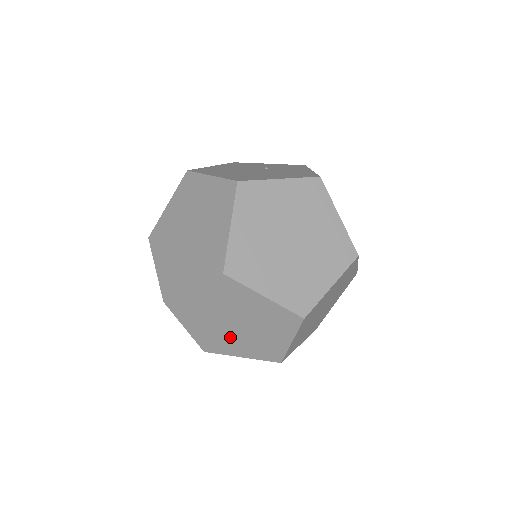
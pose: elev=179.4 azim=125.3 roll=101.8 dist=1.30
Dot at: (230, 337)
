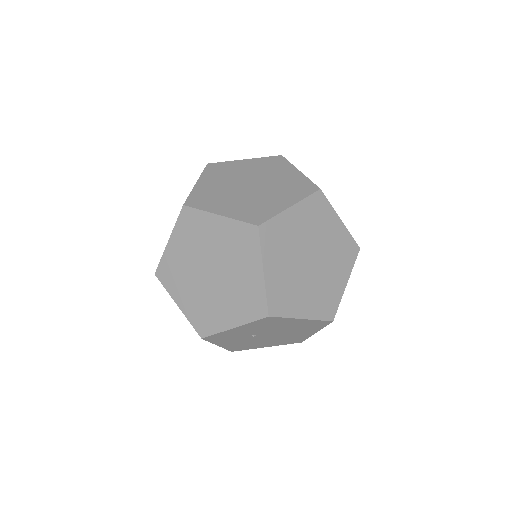
Dot at: (214, 297)
